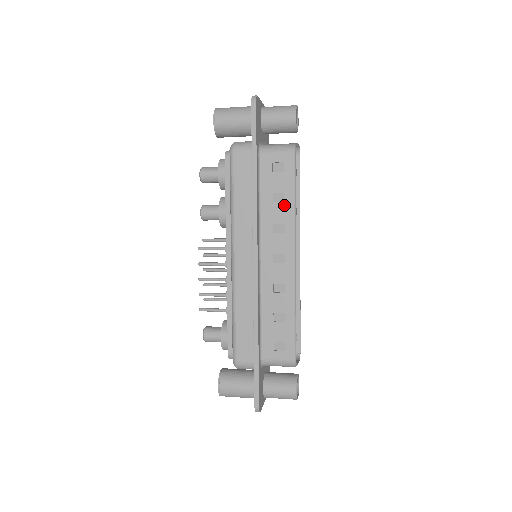
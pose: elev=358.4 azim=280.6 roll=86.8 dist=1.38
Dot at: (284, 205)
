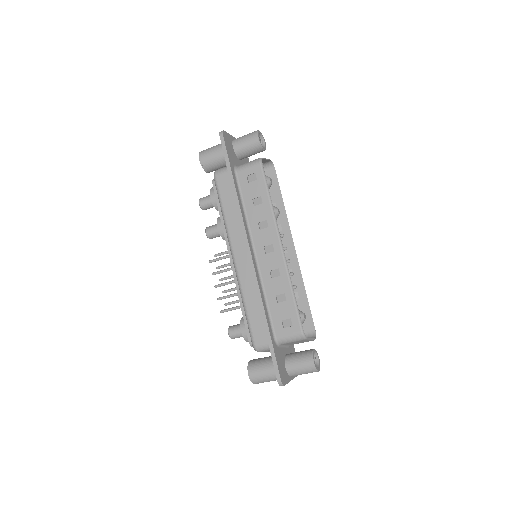
Dot at: (263, 205)
